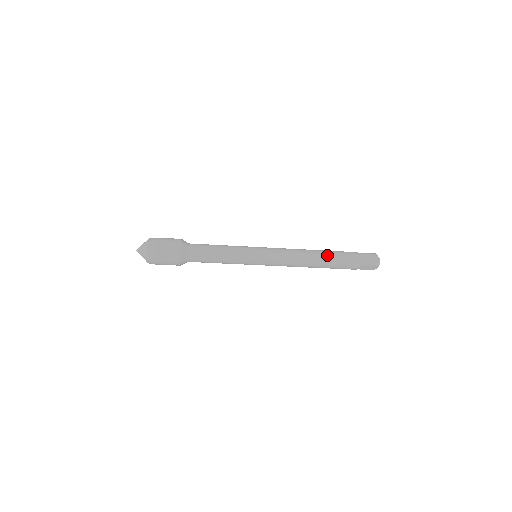
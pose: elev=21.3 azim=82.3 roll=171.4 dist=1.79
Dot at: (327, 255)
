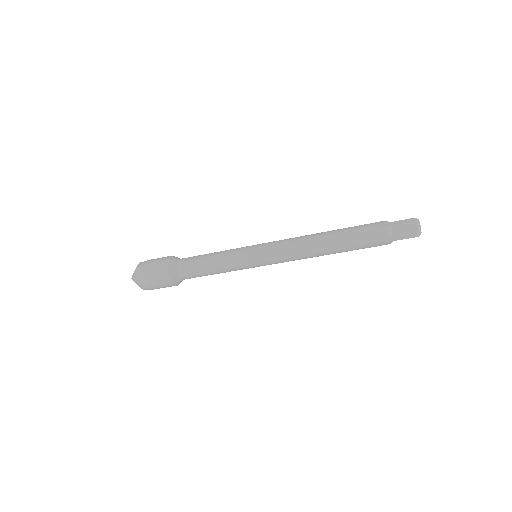
Dot at: (340, 229)
